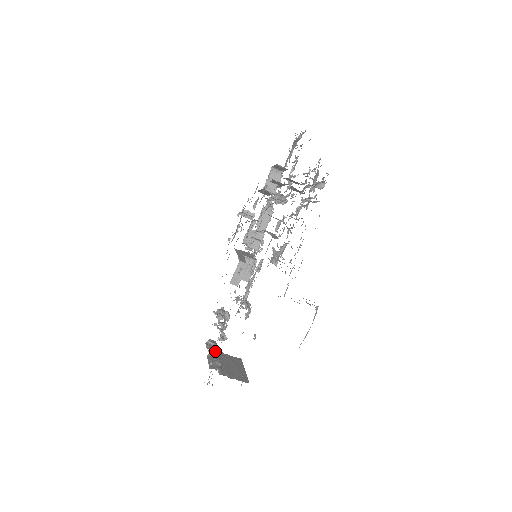
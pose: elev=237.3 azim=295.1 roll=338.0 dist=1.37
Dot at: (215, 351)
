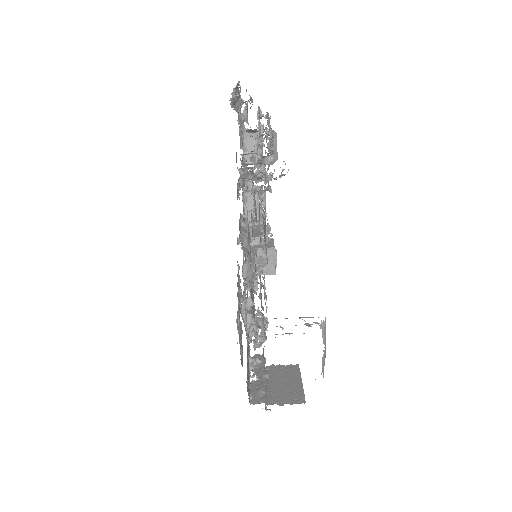
Dot at: (260, 372)
